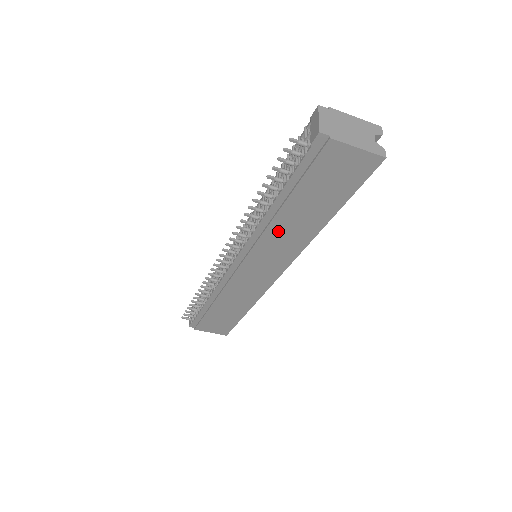
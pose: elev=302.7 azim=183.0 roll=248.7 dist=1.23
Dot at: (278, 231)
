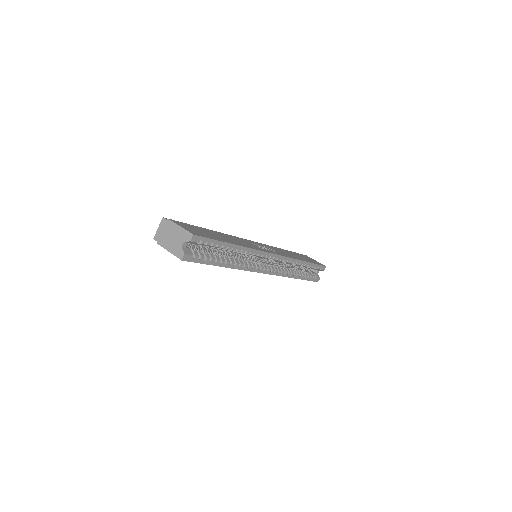
Dot at: occluded
